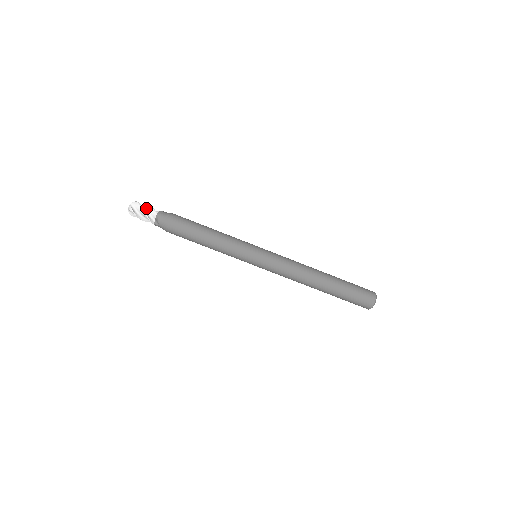
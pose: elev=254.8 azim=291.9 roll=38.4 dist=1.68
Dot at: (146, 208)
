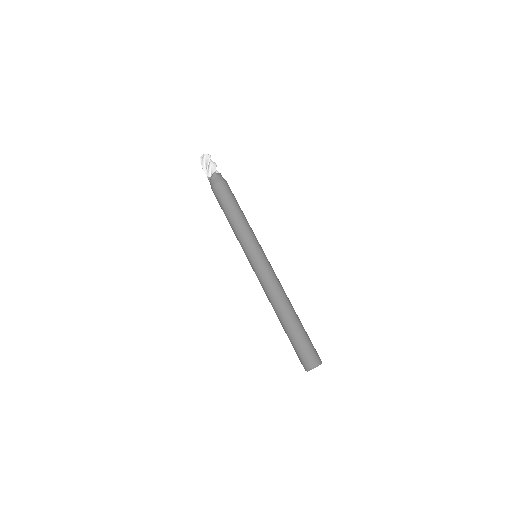
Dot at: (212, 164)
